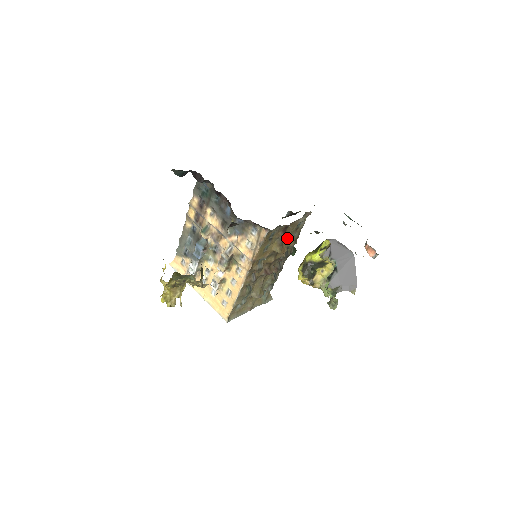
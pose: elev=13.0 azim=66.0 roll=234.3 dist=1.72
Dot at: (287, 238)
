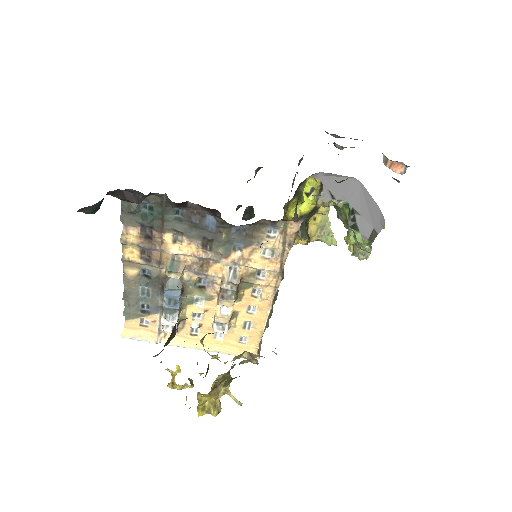
Dot at: occluded
